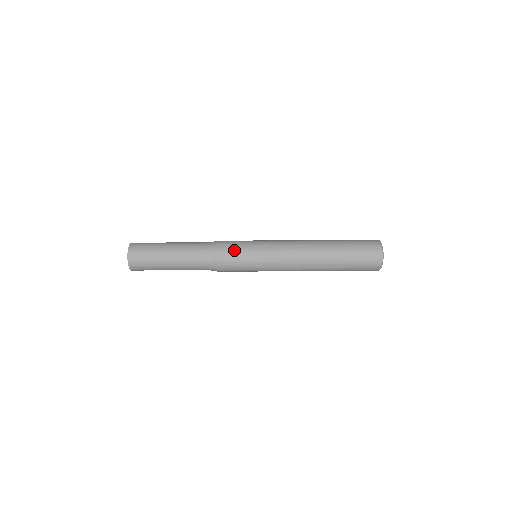
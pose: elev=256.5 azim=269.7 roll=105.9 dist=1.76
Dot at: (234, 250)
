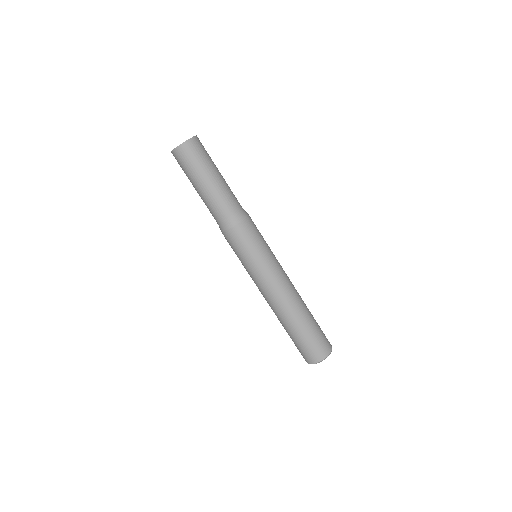
Dot at: (251, 237)
